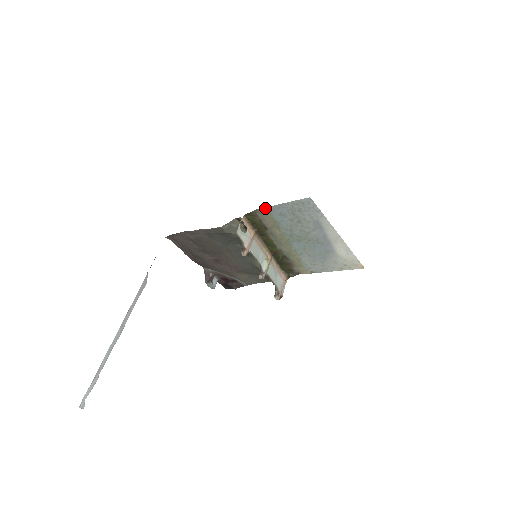
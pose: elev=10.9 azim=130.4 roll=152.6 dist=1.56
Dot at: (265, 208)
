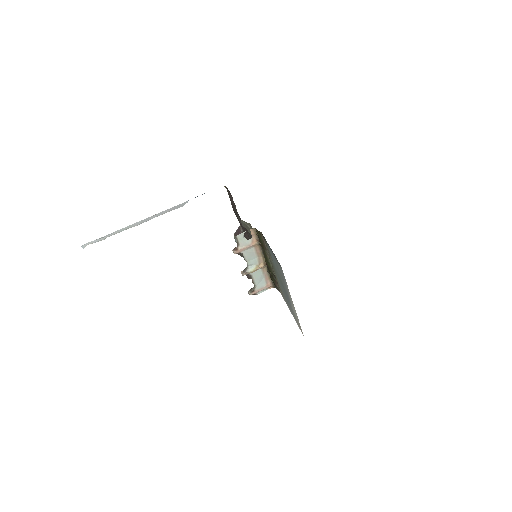
Dot at: occluded
